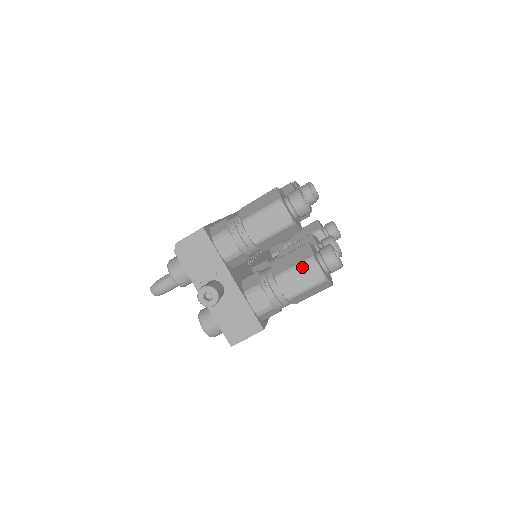
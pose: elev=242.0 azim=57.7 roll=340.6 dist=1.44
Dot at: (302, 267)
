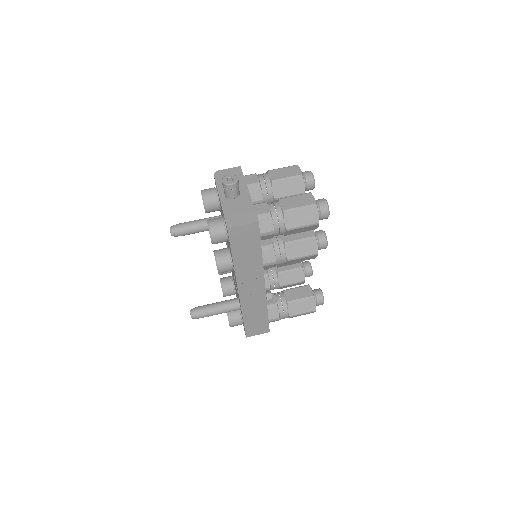
Dot at: (301, 196)
